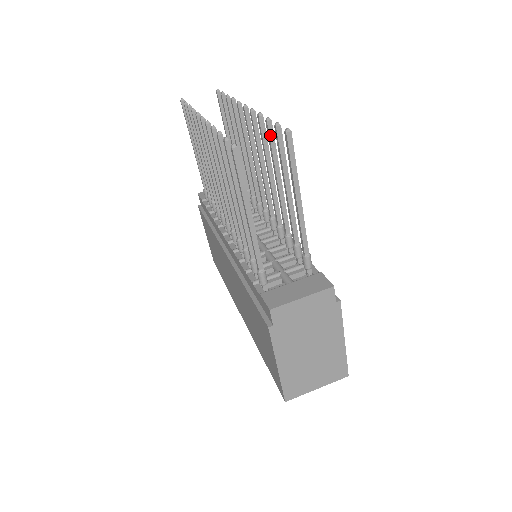
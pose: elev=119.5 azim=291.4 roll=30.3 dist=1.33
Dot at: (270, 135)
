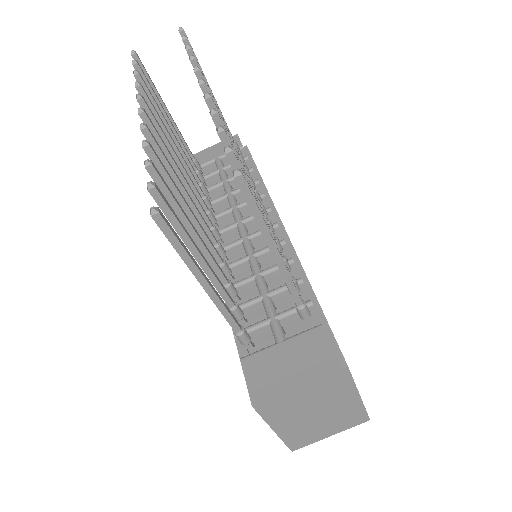
Dot at: occluded
